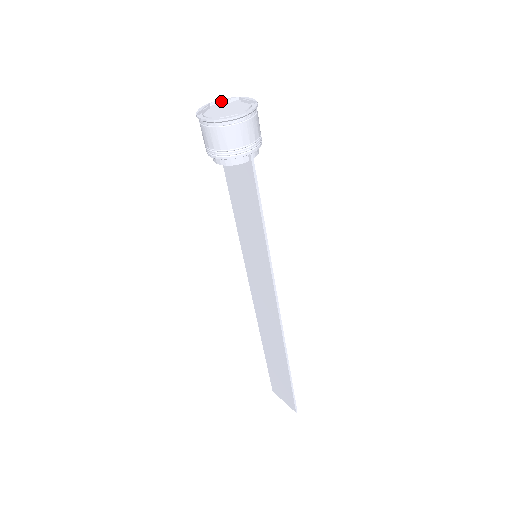
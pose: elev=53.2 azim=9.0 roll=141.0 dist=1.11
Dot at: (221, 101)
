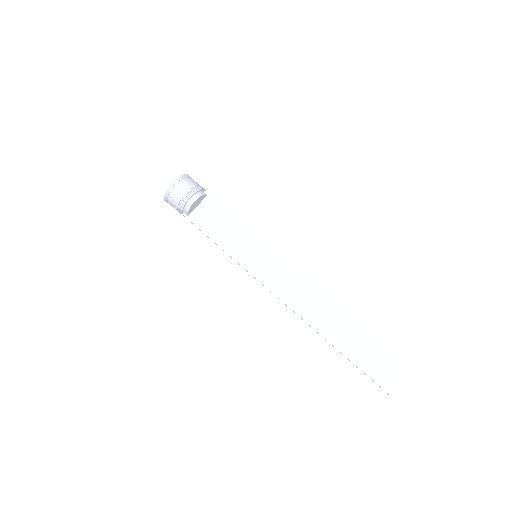
Dot at: occluded
